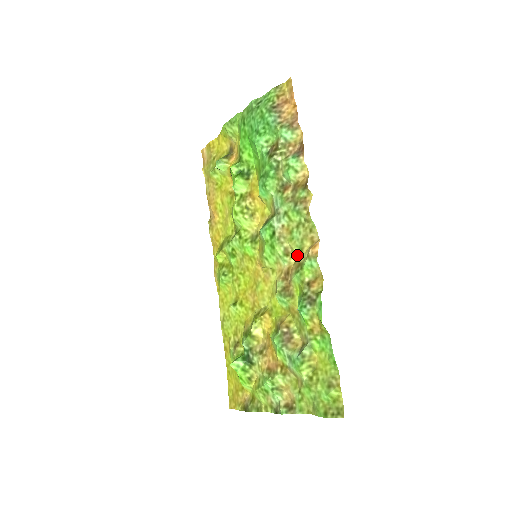
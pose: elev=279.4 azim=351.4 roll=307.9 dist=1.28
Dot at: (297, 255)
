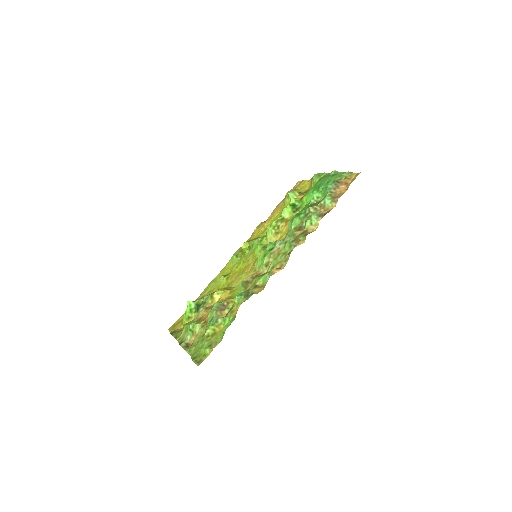
Dot at: (269, 269)
